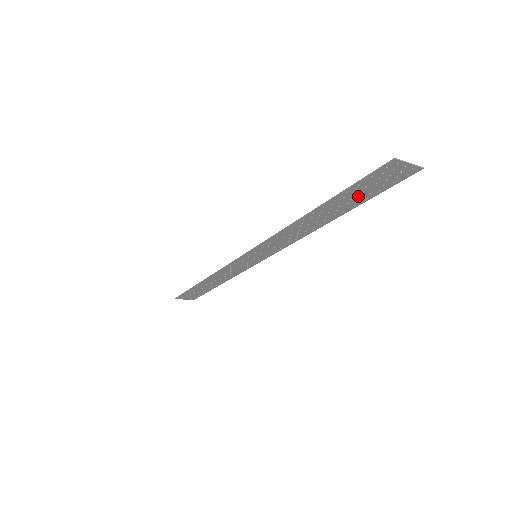
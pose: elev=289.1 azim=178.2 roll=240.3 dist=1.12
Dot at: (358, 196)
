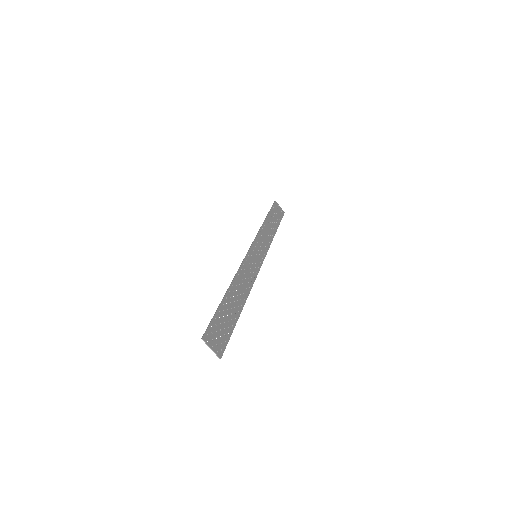
Dot at: (227, 320)
